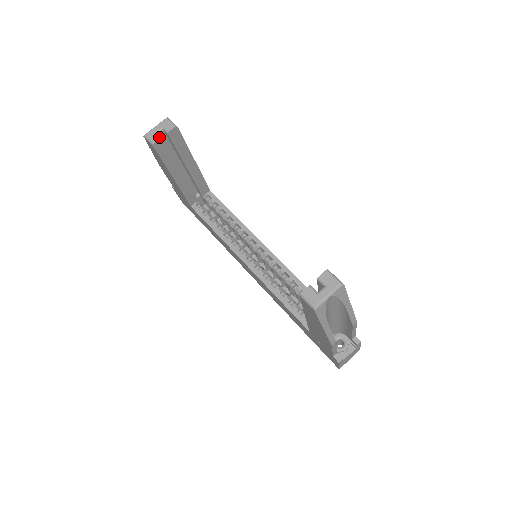
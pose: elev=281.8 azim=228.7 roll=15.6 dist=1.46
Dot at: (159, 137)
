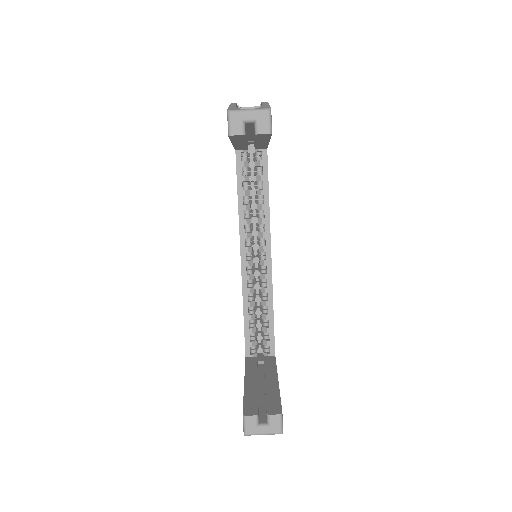
Dot at: (242, 132)
